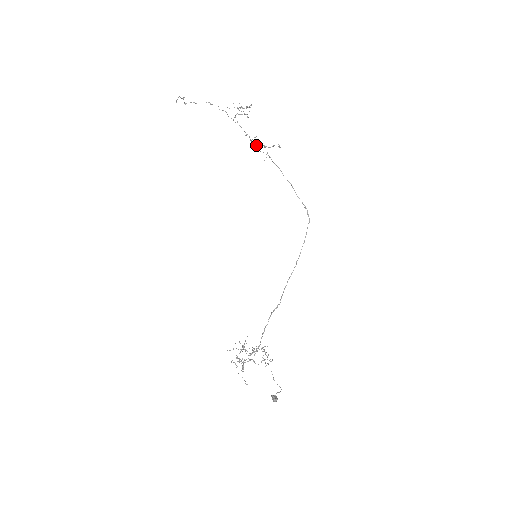
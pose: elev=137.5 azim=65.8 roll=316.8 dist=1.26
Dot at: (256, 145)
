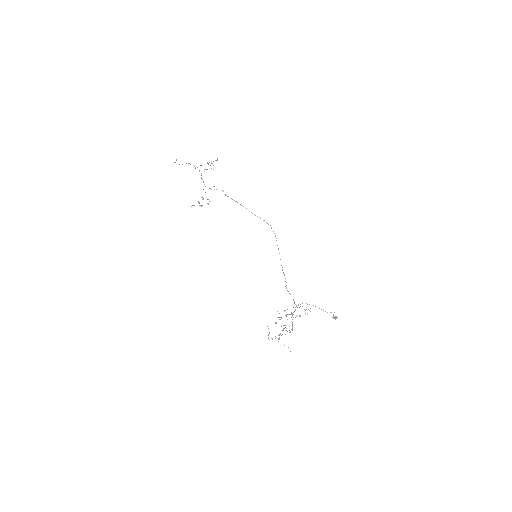
Dot at: occluded
